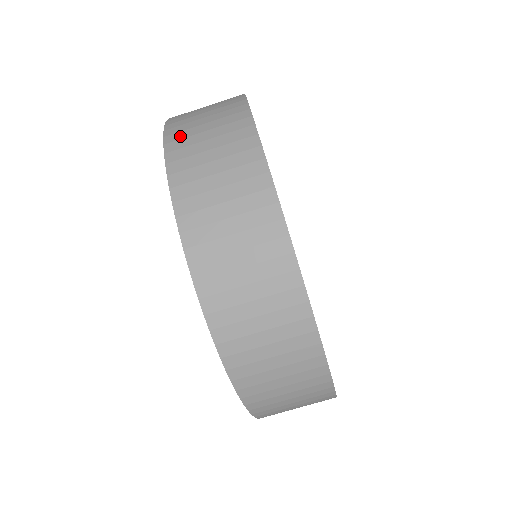
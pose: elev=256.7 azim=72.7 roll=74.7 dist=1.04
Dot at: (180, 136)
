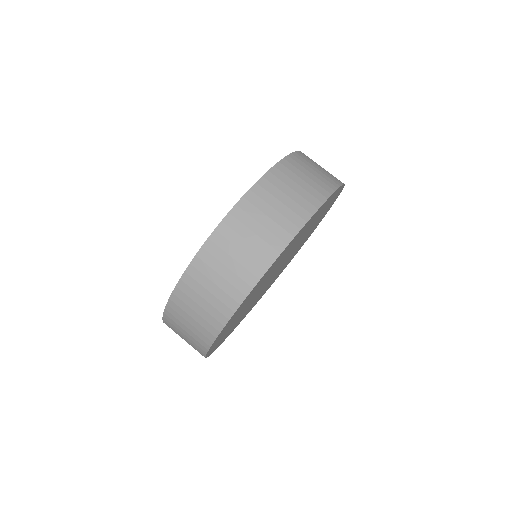
Dot at: (268, 187)
